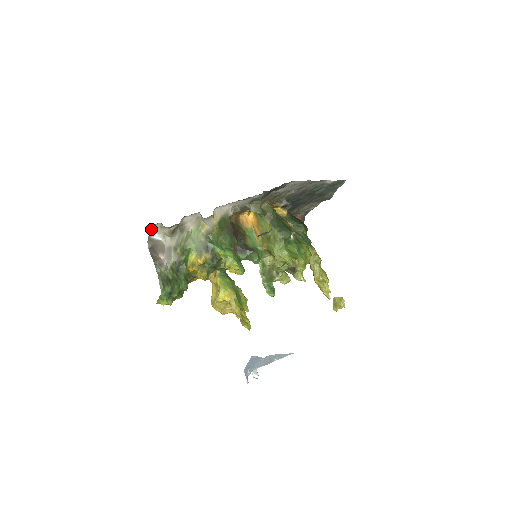
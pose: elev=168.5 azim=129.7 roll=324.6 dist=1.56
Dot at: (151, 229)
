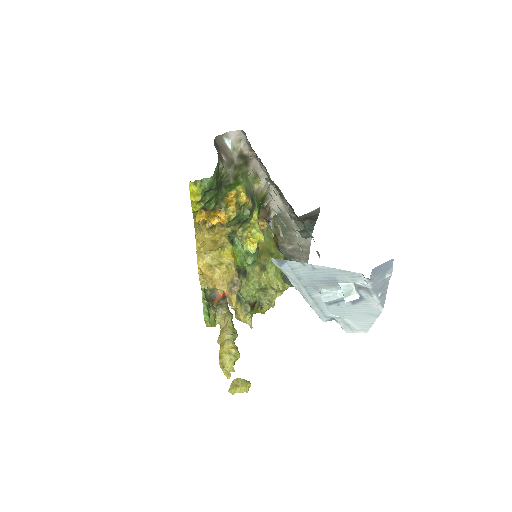
Dot at: (234, 131)
